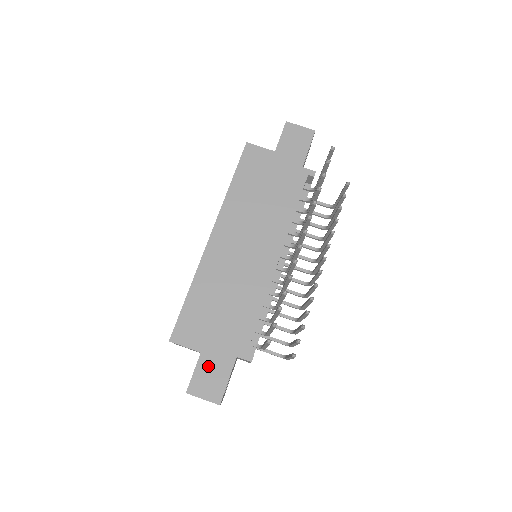
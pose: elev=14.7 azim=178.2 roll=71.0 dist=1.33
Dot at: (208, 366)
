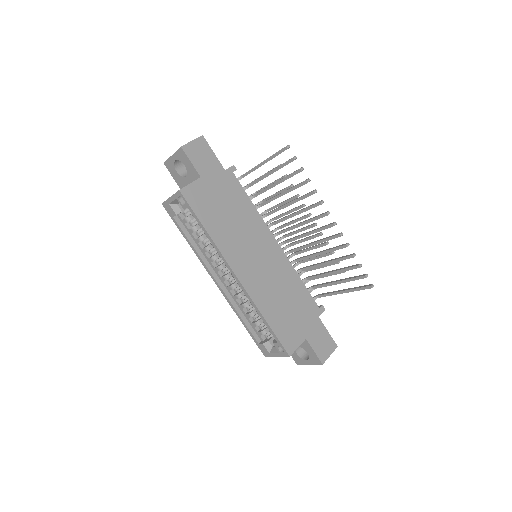
Dot at: (315, 339)
